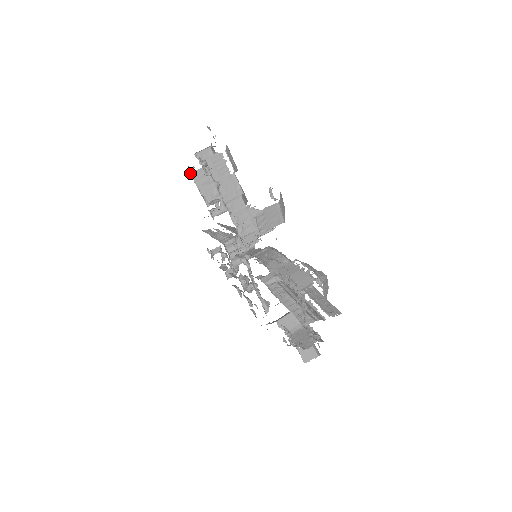
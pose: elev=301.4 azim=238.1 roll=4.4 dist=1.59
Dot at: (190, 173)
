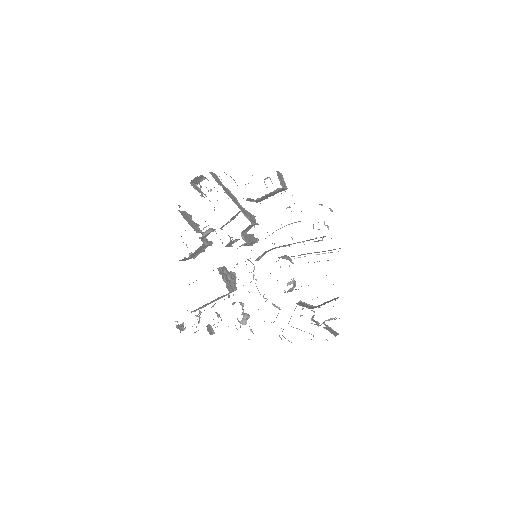
Dot at: (178, 210)
